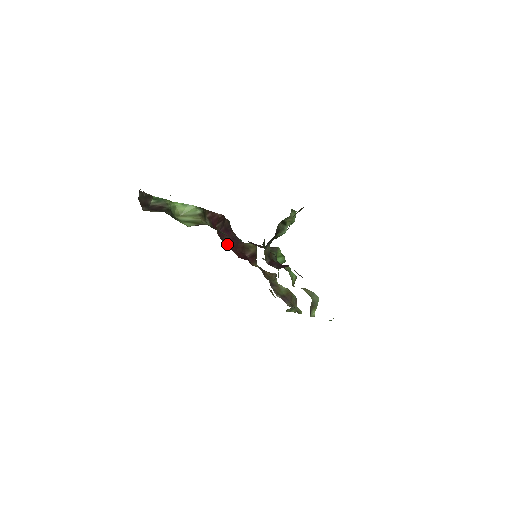
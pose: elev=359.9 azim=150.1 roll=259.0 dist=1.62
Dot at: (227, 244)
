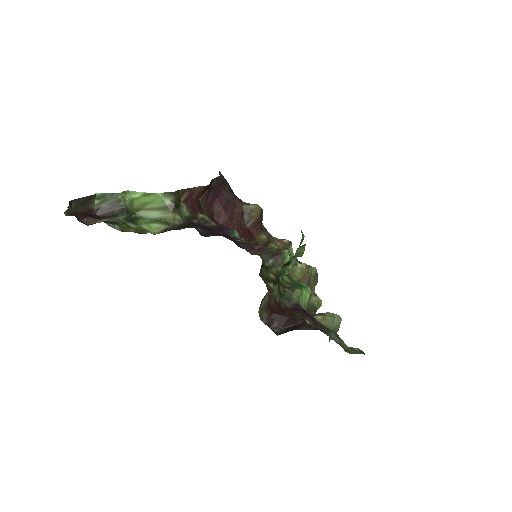
Dot at: (218, 218)
